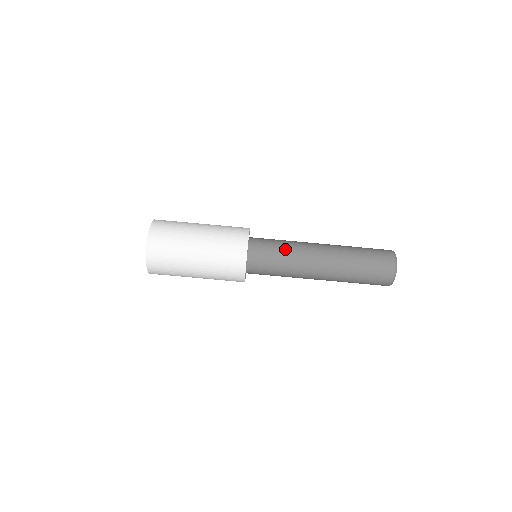
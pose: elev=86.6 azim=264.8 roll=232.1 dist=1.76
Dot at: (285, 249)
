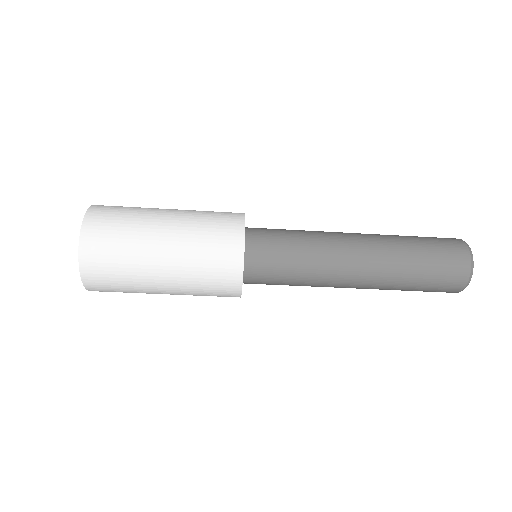
Dot at: (298, 284)
